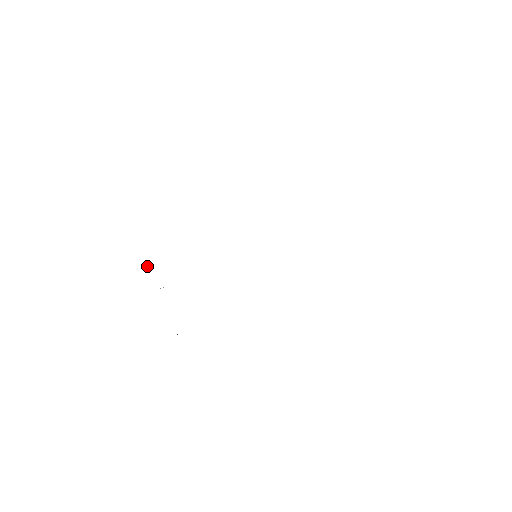
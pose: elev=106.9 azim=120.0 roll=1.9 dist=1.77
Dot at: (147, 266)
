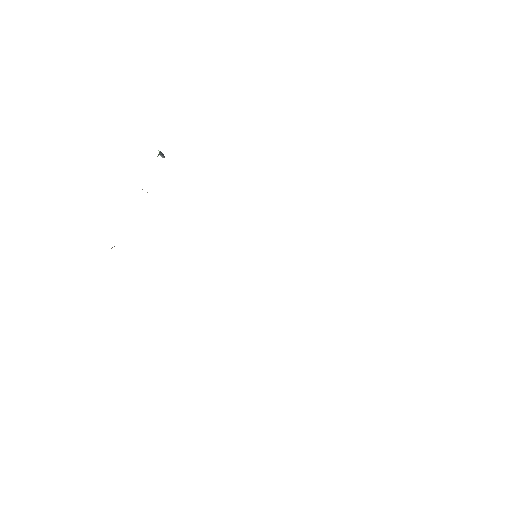
Dot at: (161, 155)
